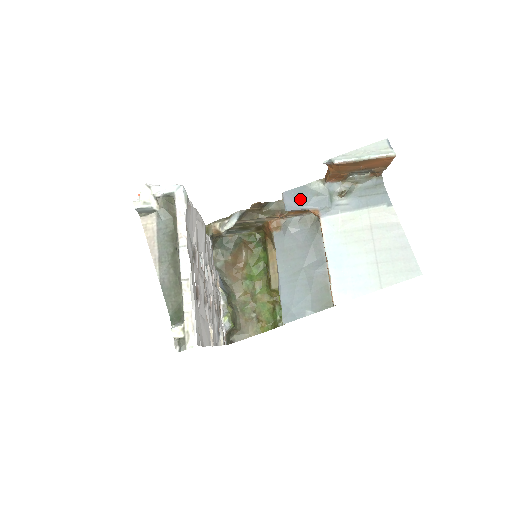
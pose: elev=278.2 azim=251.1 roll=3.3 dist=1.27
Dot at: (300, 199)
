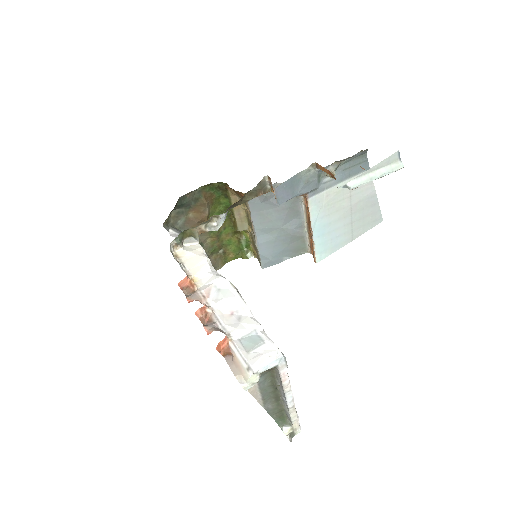
Dot at: (292, 190)
